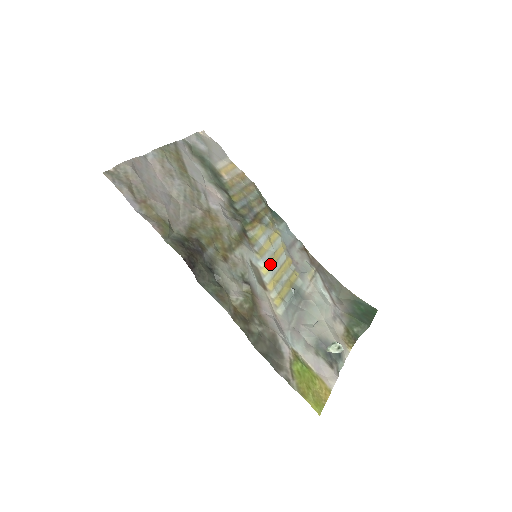
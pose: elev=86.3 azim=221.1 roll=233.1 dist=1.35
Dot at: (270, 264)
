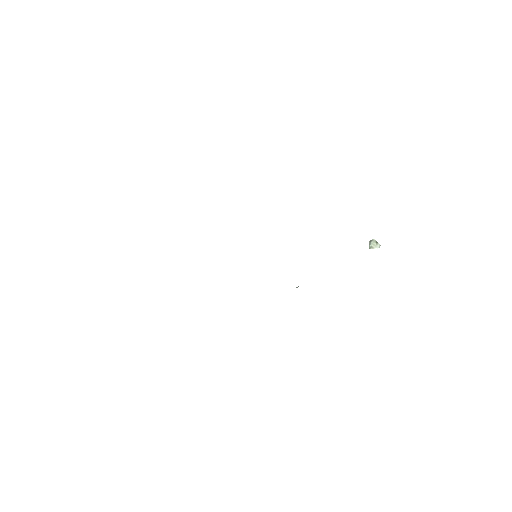
Dot at: occluded
